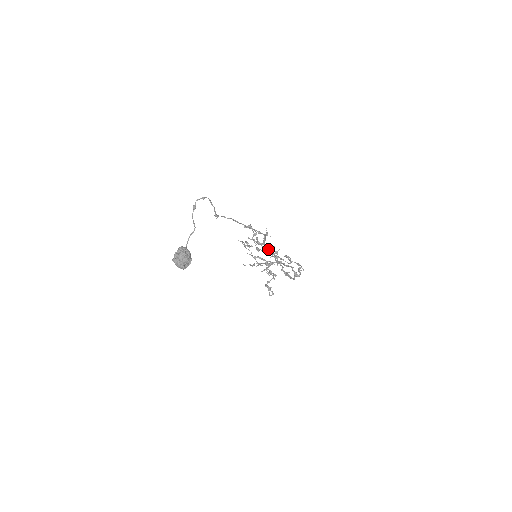
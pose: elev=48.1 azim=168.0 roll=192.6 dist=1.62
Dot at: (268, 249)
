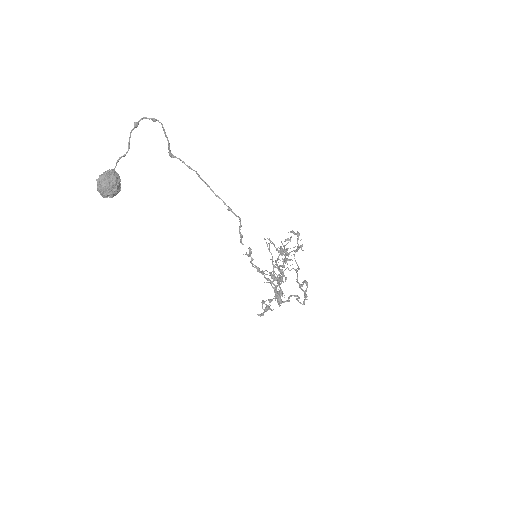
Dot at: (241, 240)
